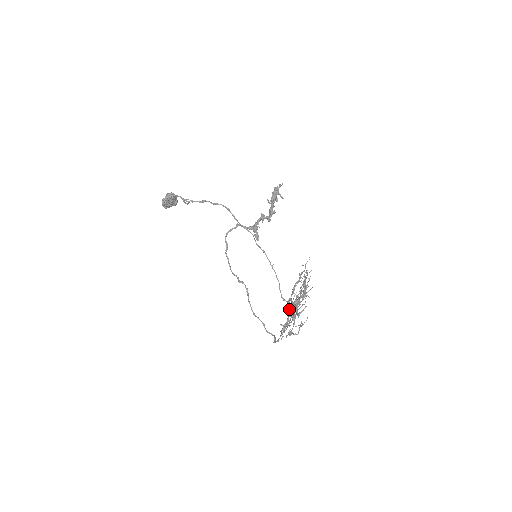
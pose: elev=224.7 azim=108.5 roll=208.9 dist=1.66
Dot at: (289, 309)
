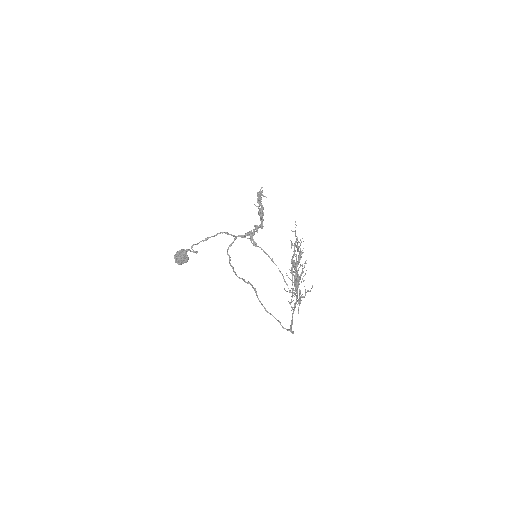
Dot at: occluded
